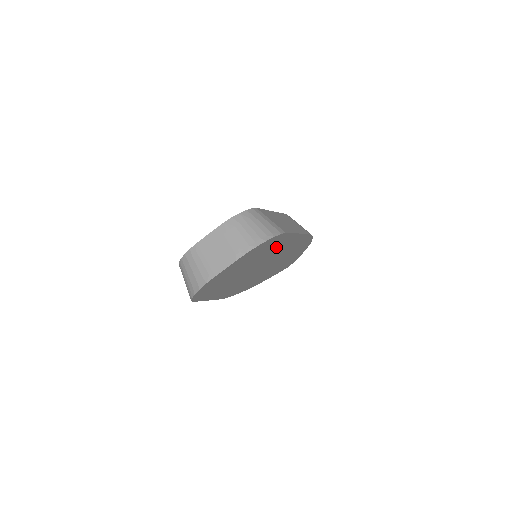
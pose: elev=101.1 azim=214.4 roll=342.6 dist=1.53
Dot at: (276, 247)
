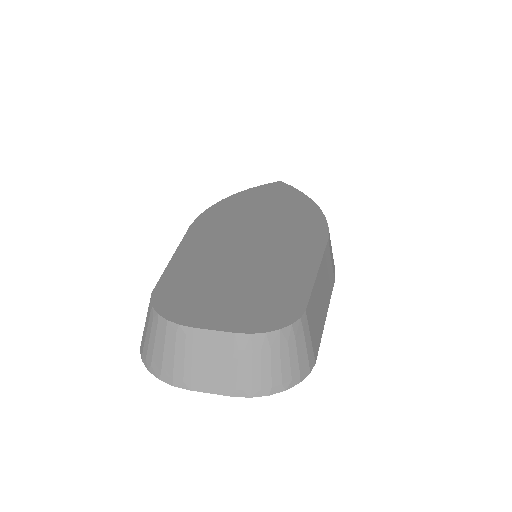
Dot at: occluded
